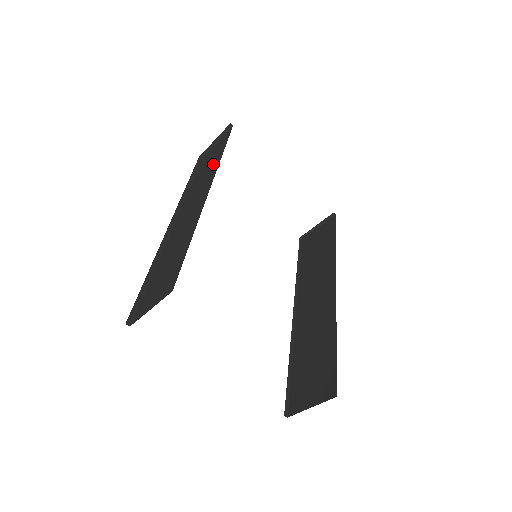
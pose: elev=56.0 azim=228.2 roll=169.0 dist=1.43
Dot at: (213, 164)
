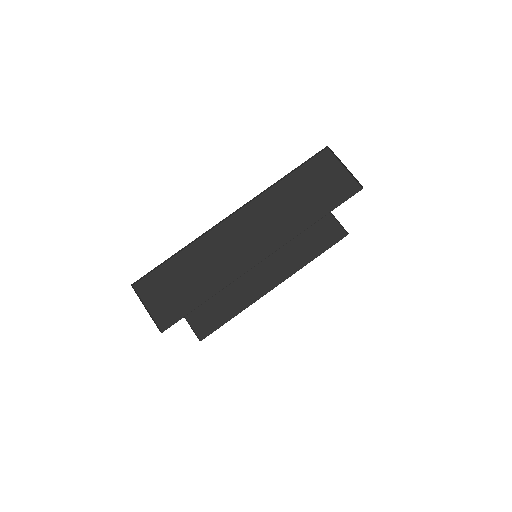
Dot at: (303, 214)
